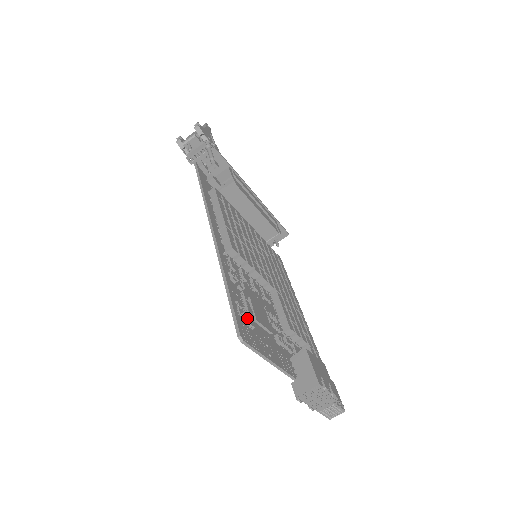
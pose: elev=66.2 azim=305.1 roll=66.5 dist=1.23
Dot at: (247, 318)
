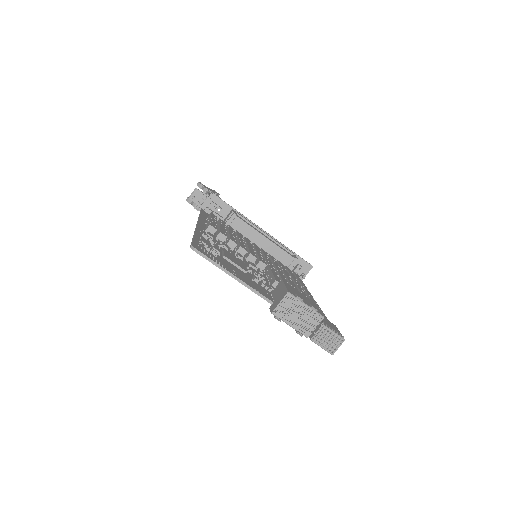
Dot at: (208, 246)
